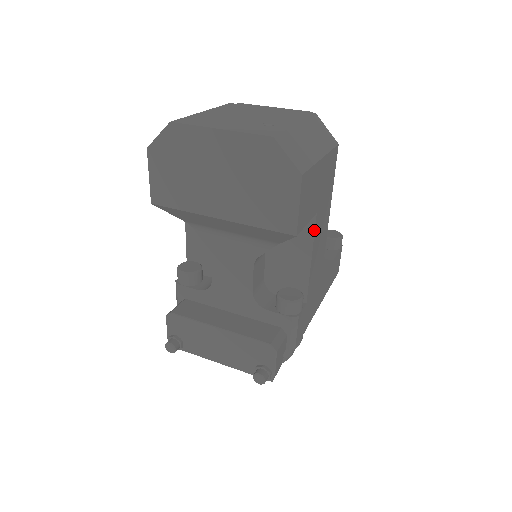
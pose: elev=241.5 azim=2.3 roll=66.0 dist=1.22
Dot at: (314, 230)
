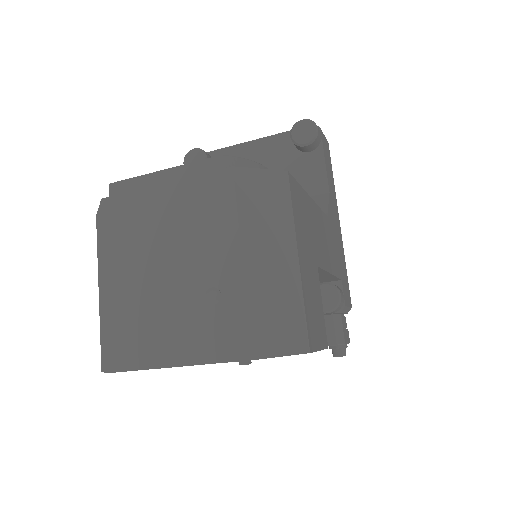
Dot at: (322, 269)
